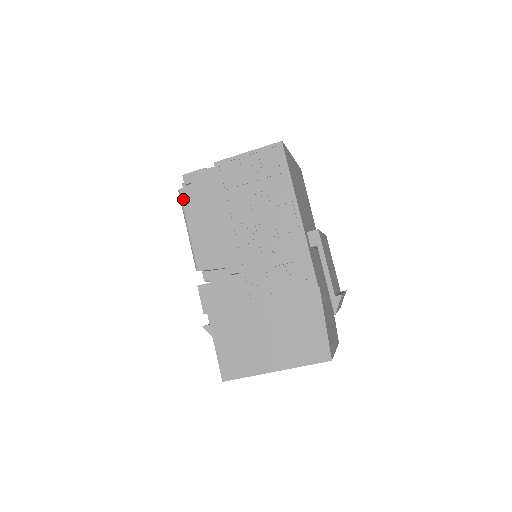
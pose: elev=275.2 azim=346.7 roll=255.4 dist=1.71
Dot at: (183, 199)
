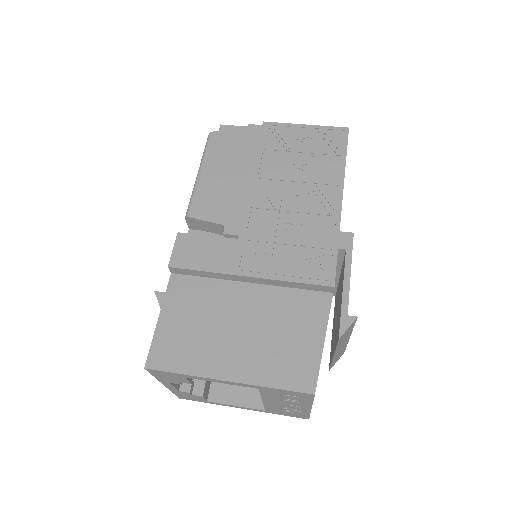
Dot at: (210, 141)
